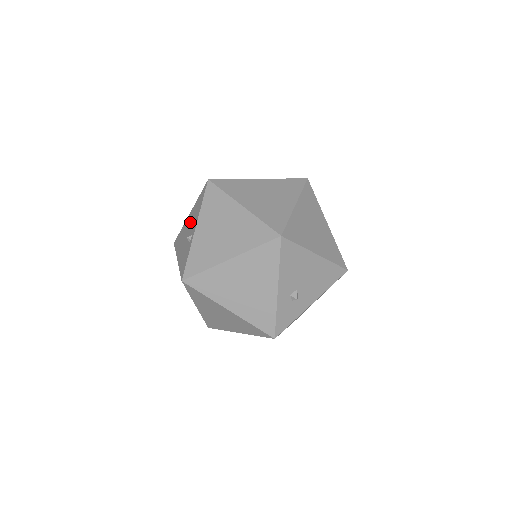
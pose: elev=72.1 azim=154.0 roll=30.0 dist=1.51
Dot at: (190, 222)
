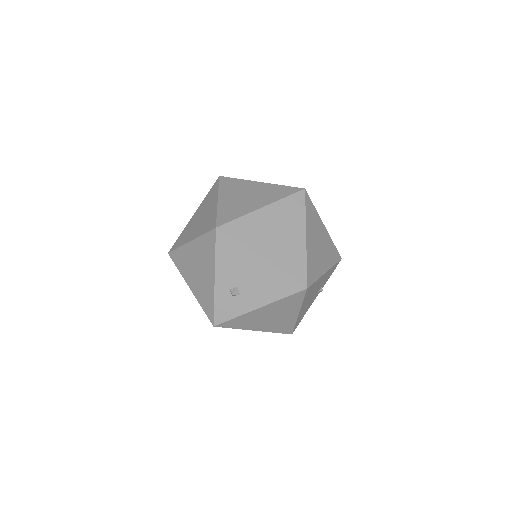
Dot at: occluded
